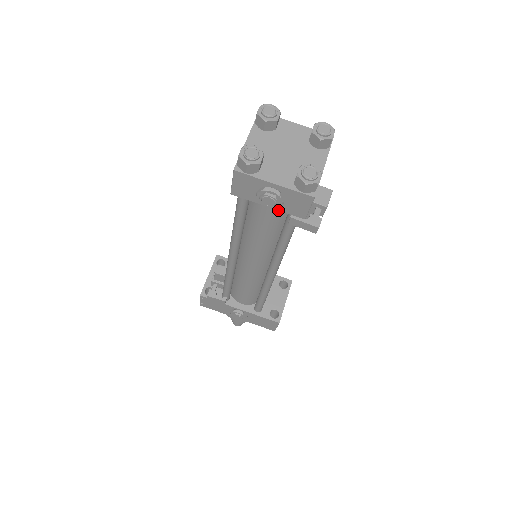
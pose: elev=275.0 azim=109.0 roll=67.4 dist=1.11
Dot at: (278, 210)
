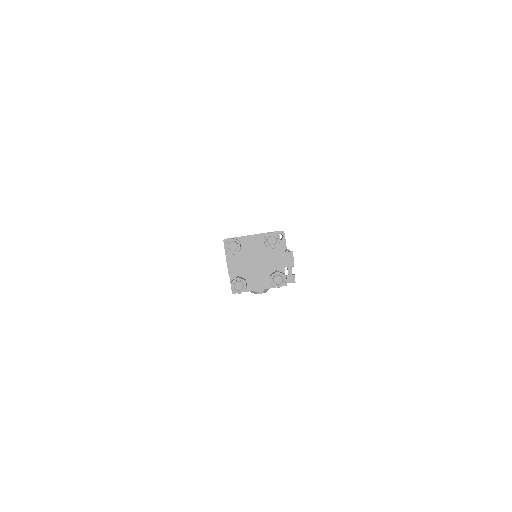
Dot at: occluded
